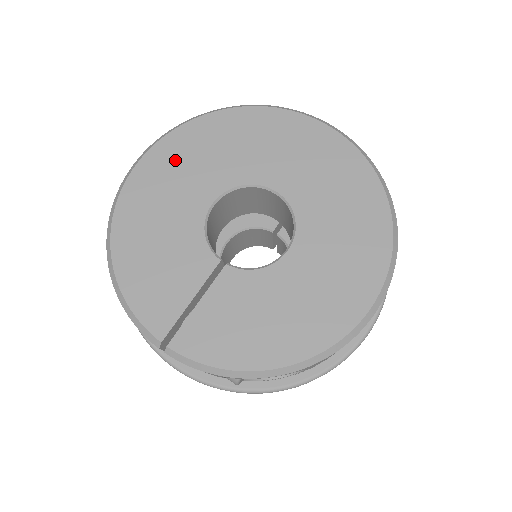
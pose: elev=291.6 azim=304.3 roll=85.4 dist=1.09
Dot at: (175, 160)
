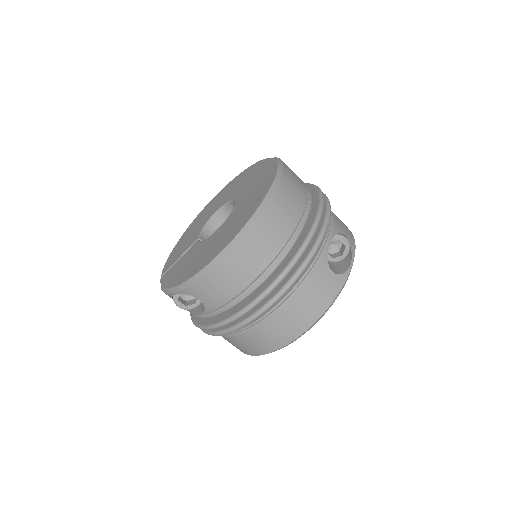
Dot at: (220, 196)
